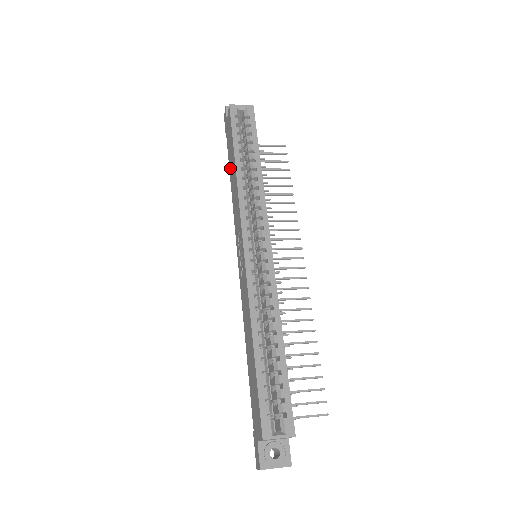
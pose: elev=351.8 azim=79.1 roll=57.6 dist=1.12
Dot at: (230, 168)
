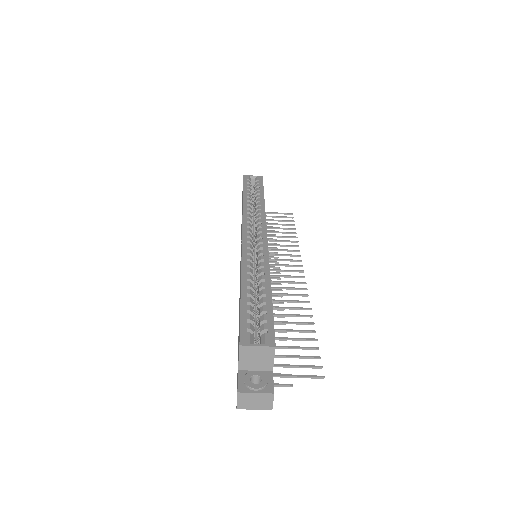
Dot at: occluded
